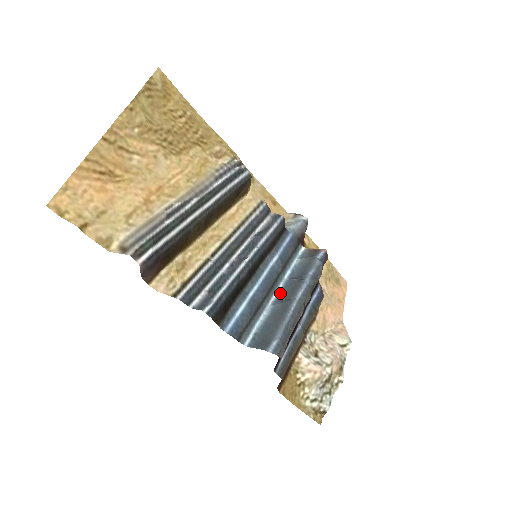
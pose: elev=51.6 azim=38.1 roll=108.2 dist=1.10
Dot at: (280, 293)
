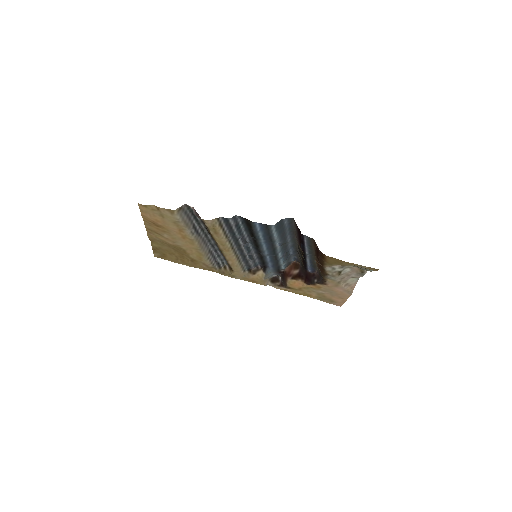
Dot at: (280, 249)
